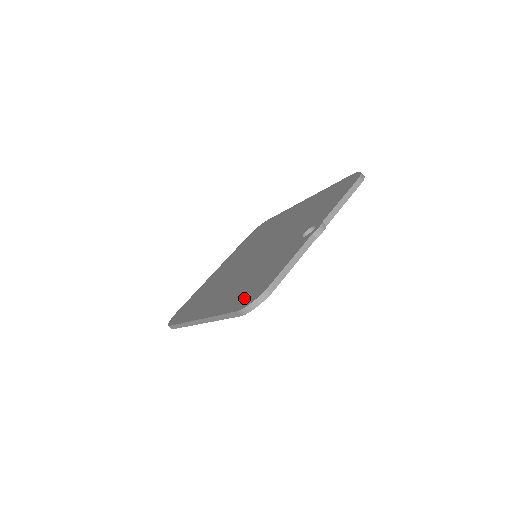
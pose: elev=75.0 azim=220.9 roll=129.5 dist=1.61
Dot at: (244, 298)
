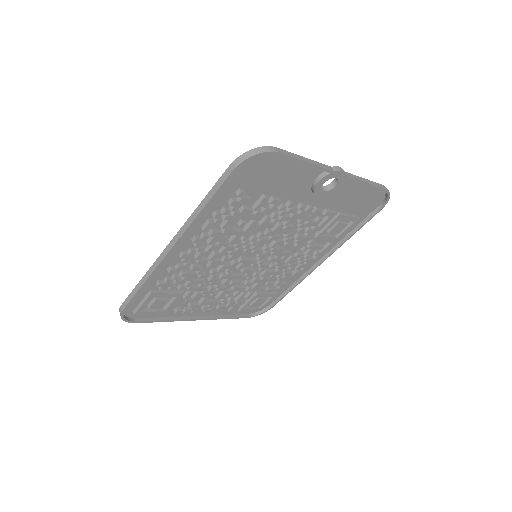
Dot at: (241, 176)
